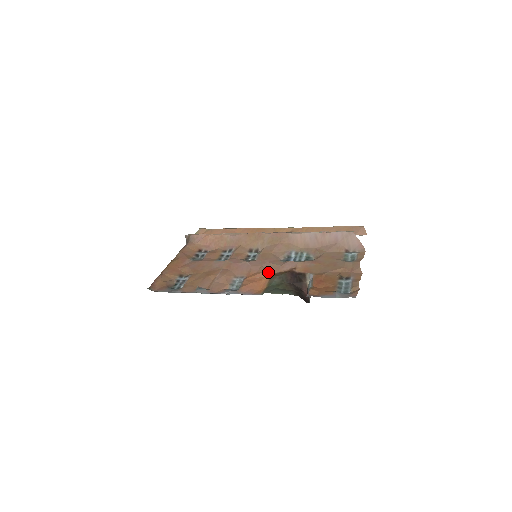
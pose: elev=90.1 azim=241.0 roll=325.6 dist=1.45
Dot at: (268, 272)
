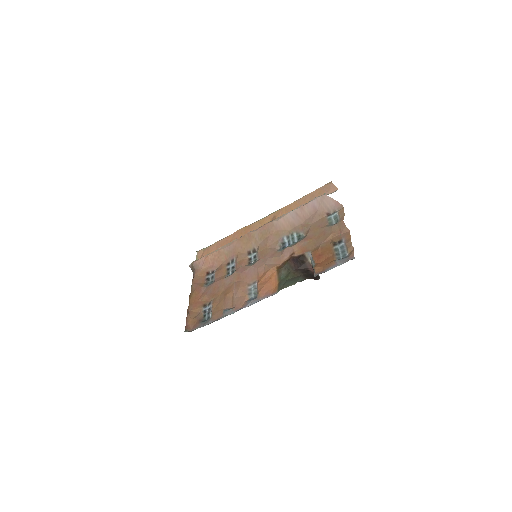
Dot at: (273, 268)
